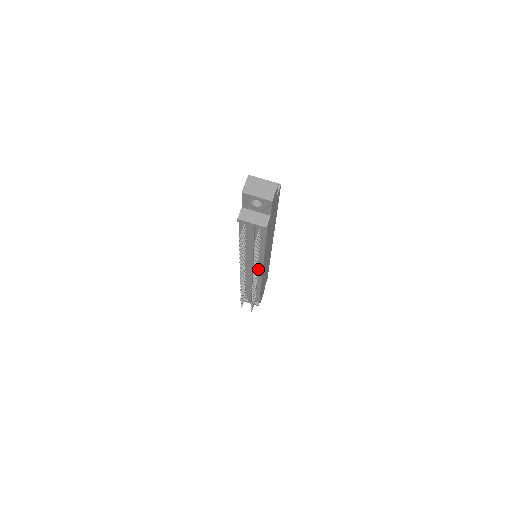
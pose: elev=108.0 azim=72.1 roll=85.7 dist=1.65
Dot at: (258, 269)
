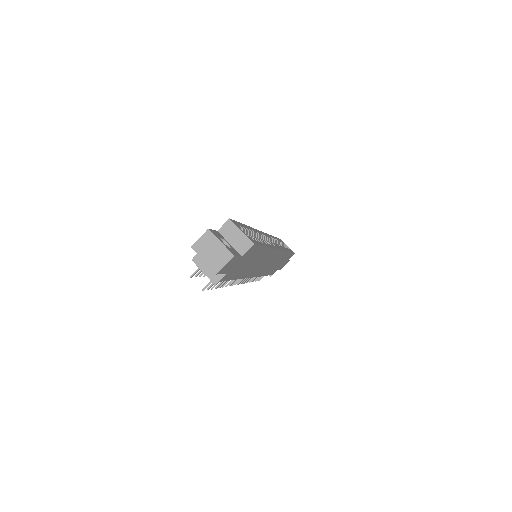
Dot at: occluded
